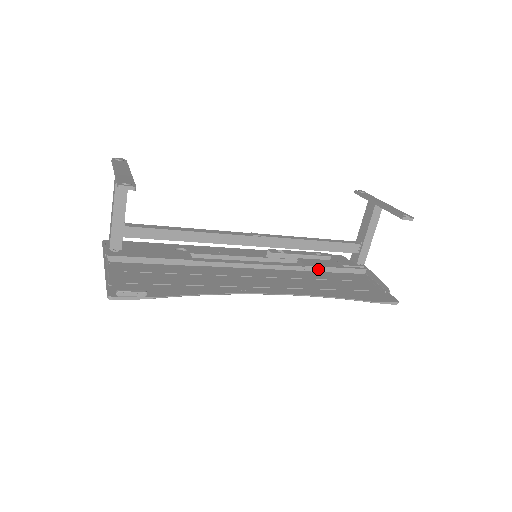
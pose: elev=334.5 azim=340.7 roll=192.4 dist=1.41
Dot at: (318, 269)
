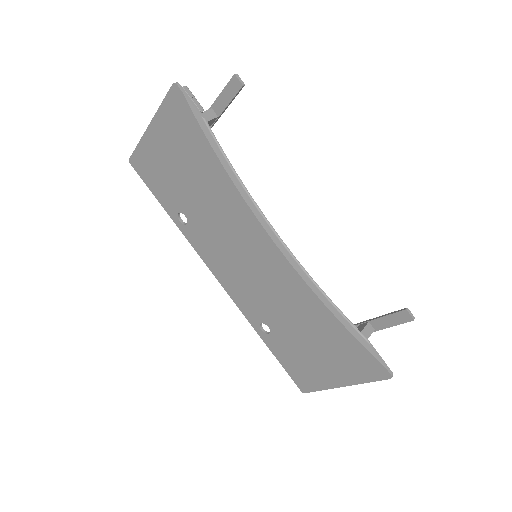
Dot at: occluded
